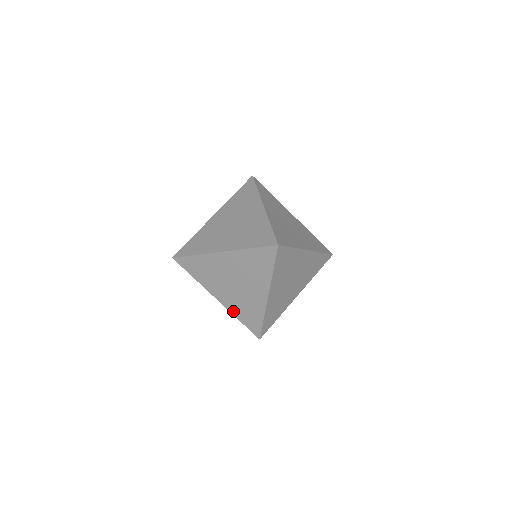
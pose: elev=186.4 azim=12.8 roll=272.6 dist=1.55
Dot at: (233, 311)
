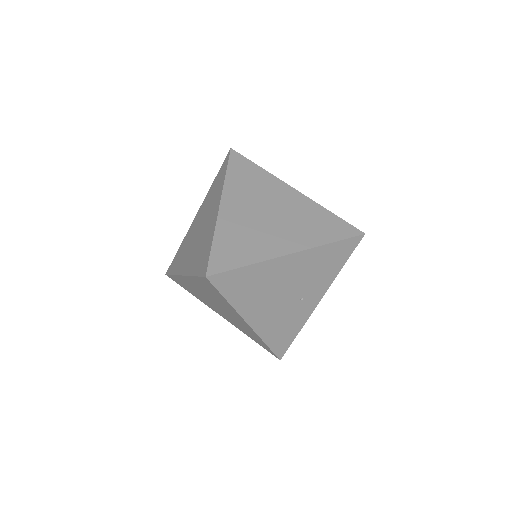
Dot at: (264, 334)
